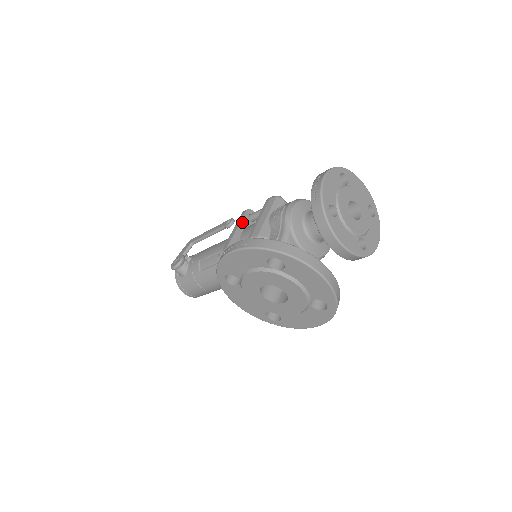
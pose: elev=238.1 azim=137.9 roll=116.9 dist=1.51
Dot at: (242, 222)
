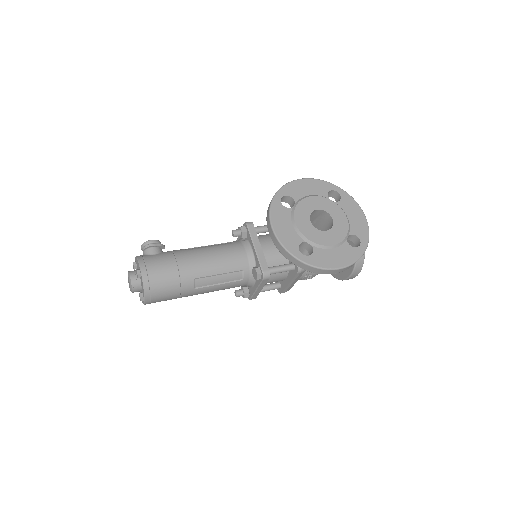
Dot at: occluded
